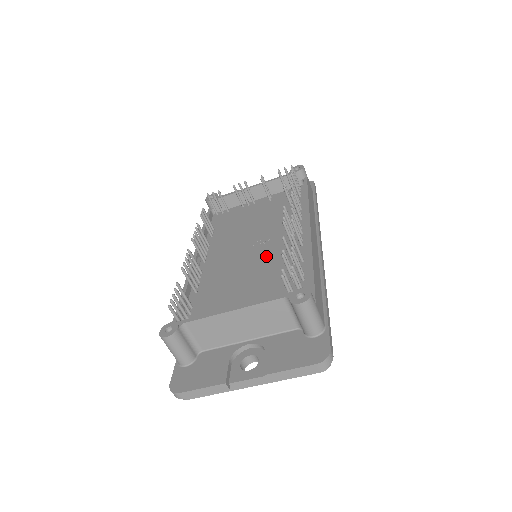
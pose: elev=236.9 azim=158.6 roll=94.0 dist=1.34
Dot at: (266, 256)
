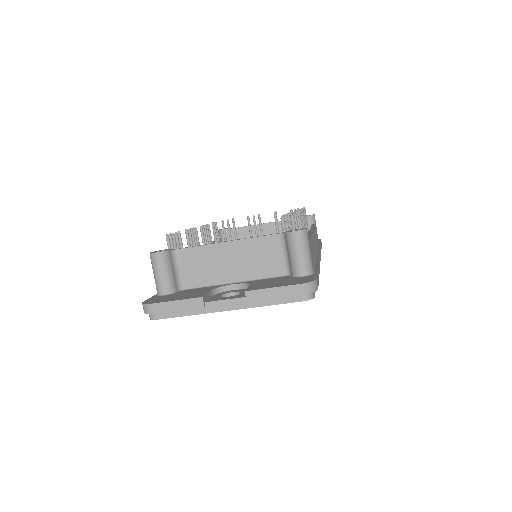
Dot at: occluded
